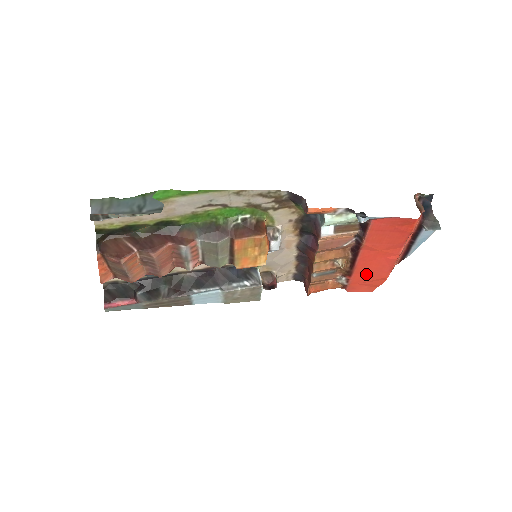
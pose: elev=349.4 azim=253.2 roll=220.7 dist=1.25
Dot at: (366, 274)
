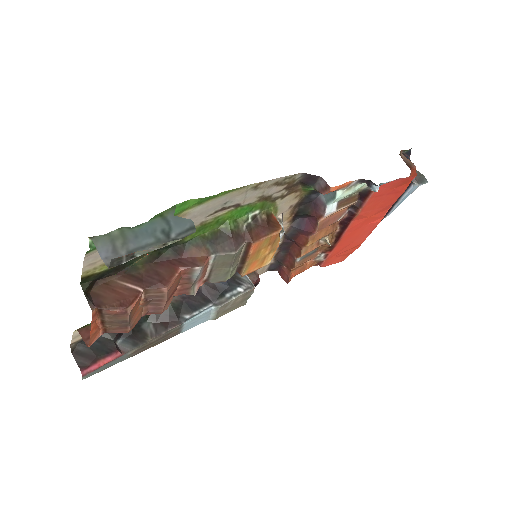
Dot at: (346, 244)
